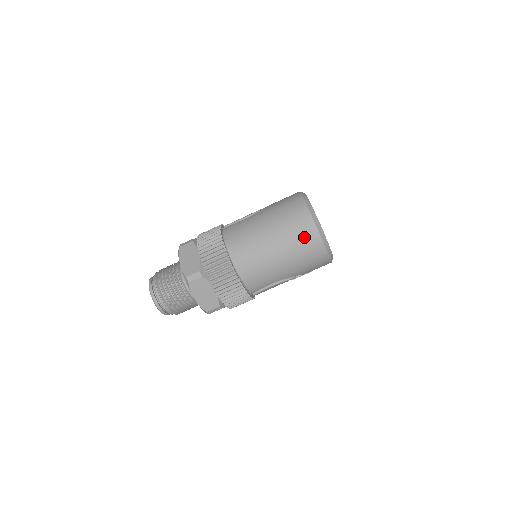
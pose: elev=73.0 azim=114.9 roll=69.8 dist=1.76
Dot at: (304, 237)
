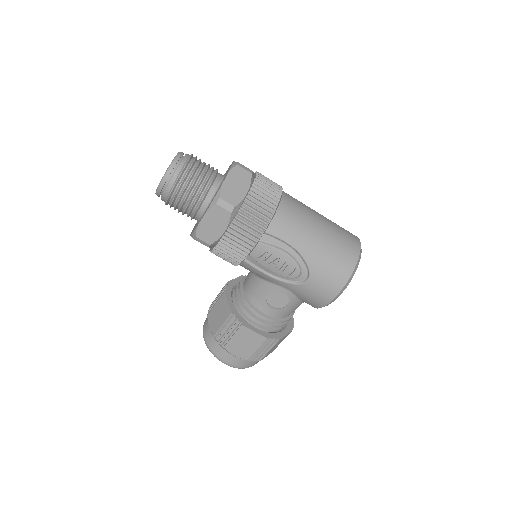
Dot at: (348, 240)
